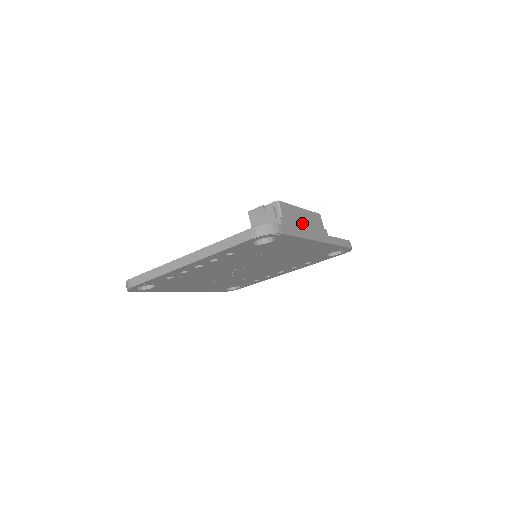
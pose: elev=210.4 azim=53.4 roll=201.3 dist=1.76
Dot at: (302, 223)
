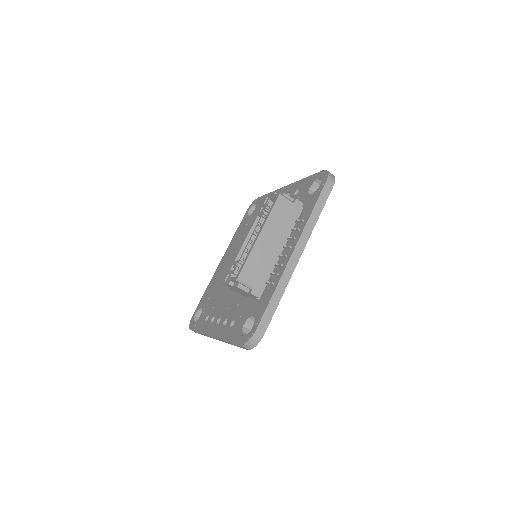
Dot at: (271, 251)
